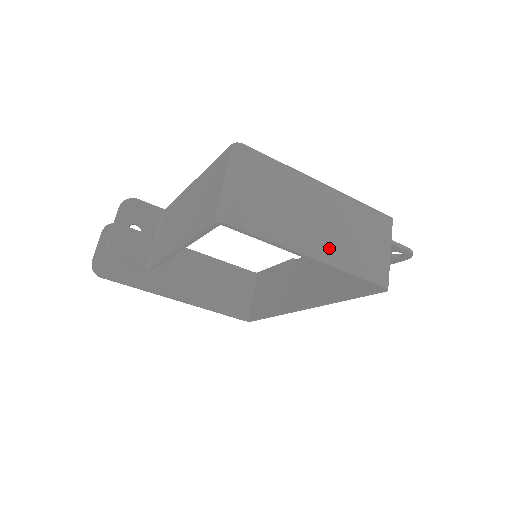
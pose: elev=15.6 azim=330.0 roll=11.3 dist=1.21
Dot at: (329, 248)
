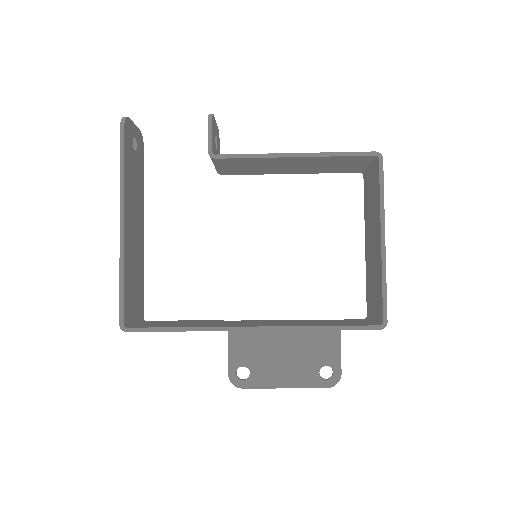
Dot at: occluded
